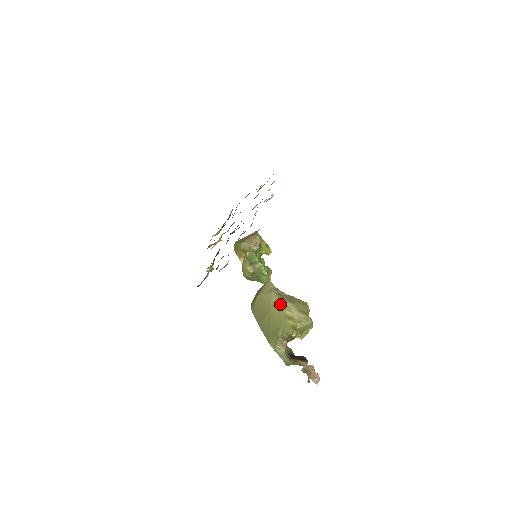
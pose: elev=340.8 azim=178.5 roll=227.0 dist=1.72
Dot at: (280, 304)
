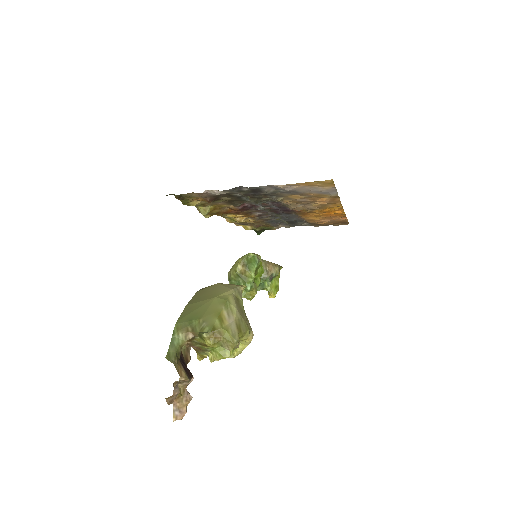
Dot at: (227, 301)
